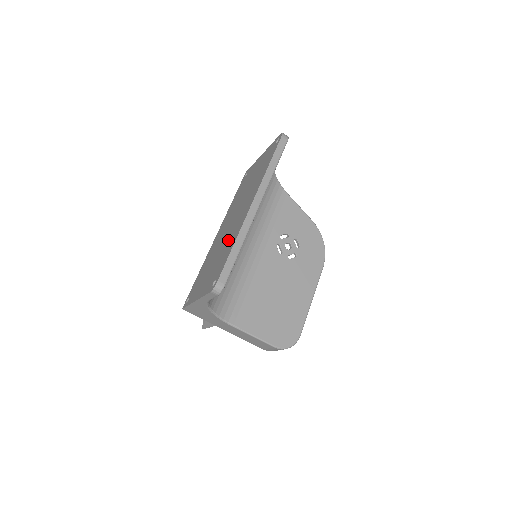
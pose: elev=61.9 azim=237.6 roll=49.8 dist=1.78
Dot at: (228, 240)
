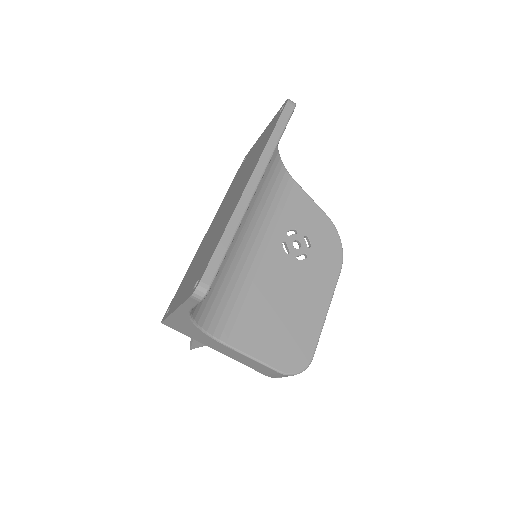
Dot at: (218, 231)
